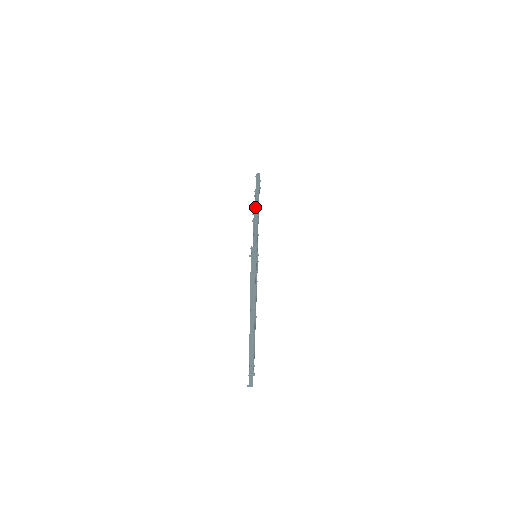
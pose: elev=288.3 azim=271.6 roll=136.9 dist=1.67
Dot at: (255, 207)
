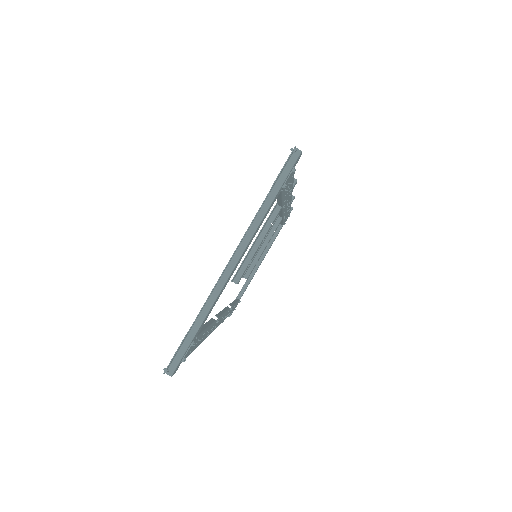
Dot at: occluded
